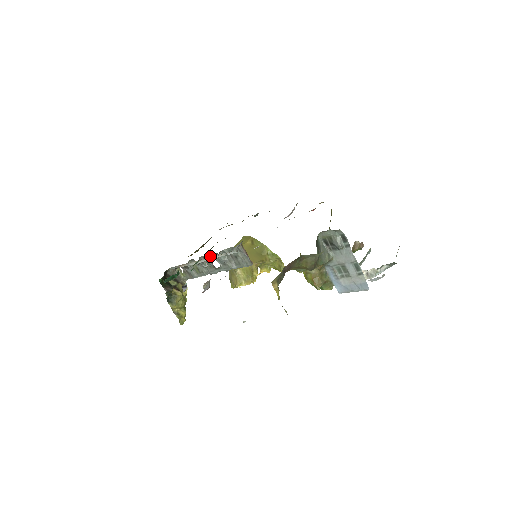
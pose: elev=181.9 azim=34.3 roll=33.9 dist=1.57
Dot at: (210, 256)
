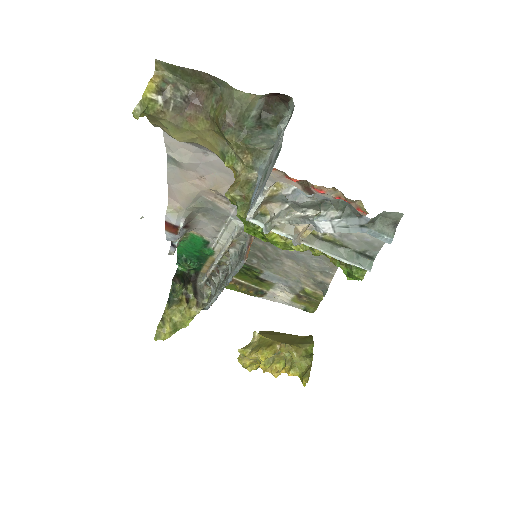
Dot at: occluded
